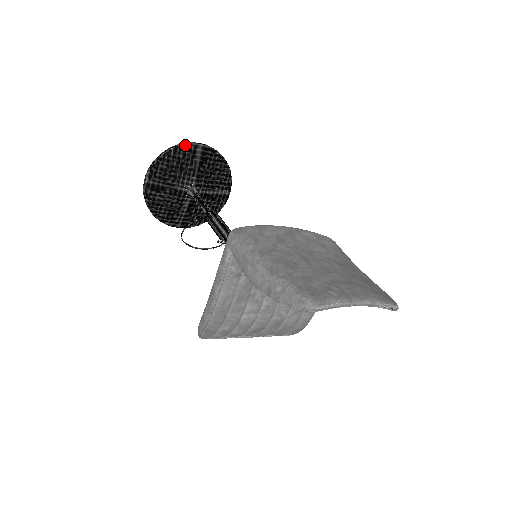
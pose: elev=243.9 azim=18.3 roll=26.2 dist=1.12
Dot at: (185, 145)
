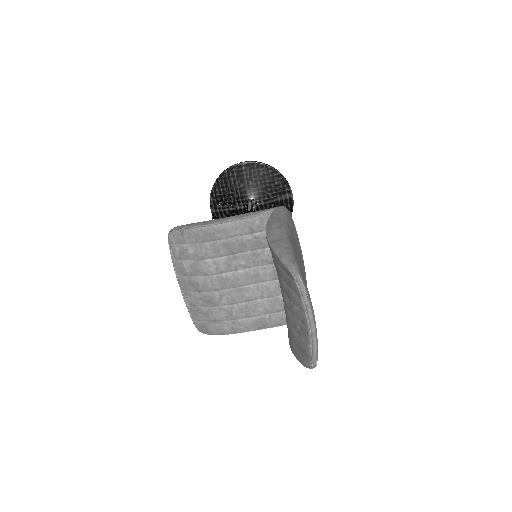
Dot at: (287, 182)
